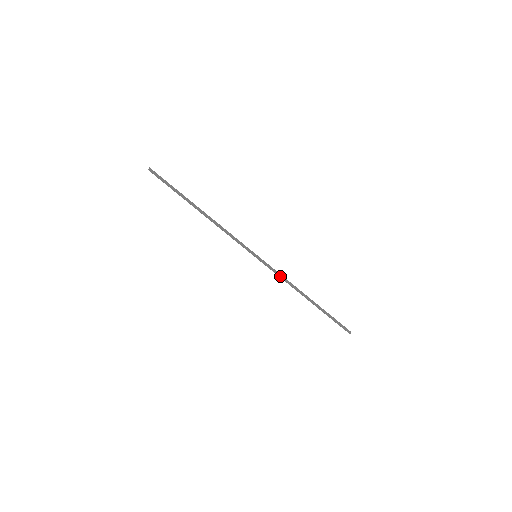
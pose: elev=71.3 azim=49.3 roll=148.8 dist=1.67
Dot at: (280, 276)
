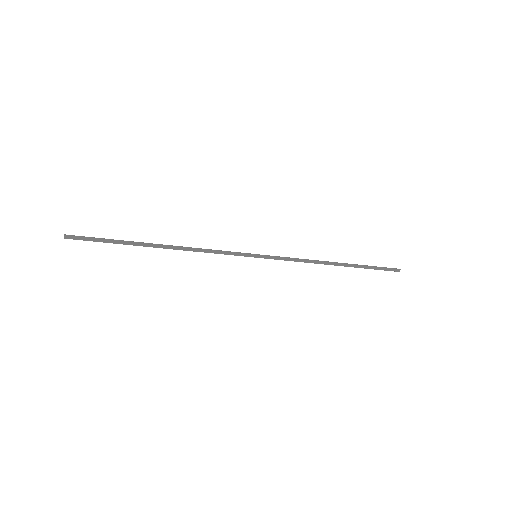
Dot at: (295, 261)
